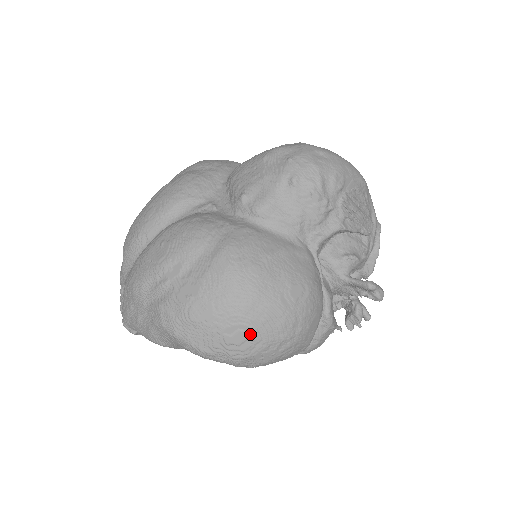
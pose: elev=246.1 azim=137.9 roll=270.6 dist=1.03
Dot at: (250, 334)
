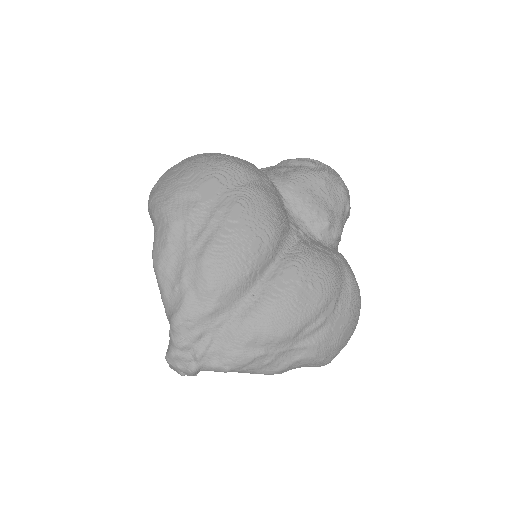
Dot at: occluded
